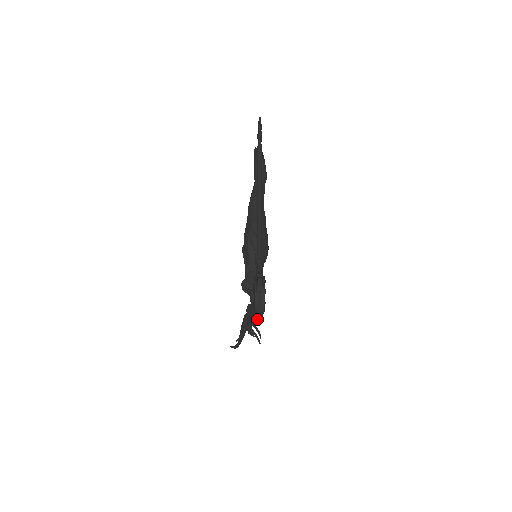
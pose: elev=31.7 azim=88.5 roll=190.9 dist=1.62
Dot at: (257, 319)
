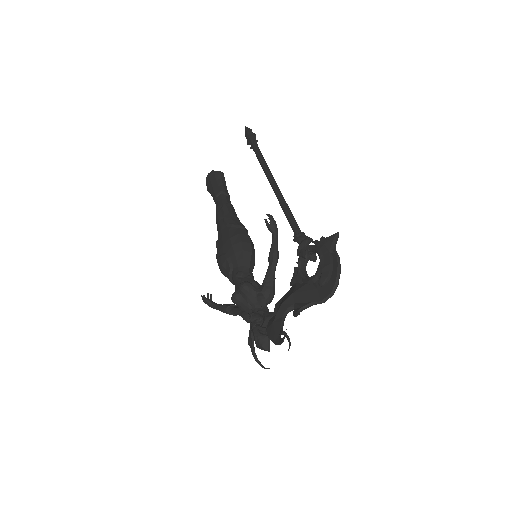
Dot at: (323, 292)
